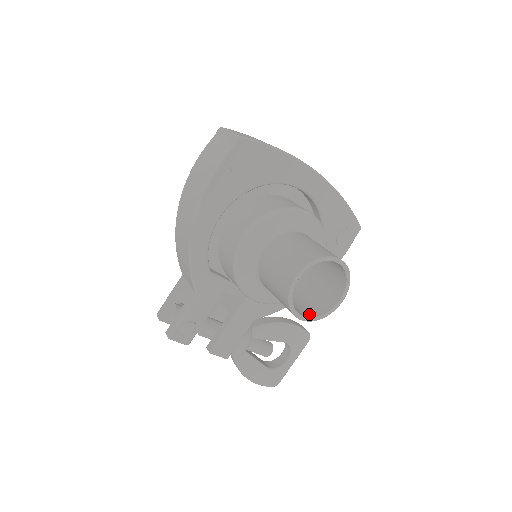
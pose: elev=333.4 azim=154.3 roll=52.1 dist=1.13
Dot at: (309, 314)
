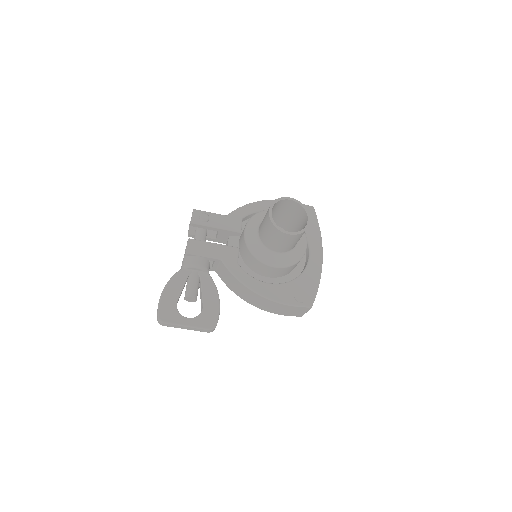
Dot at: (272, 221)
